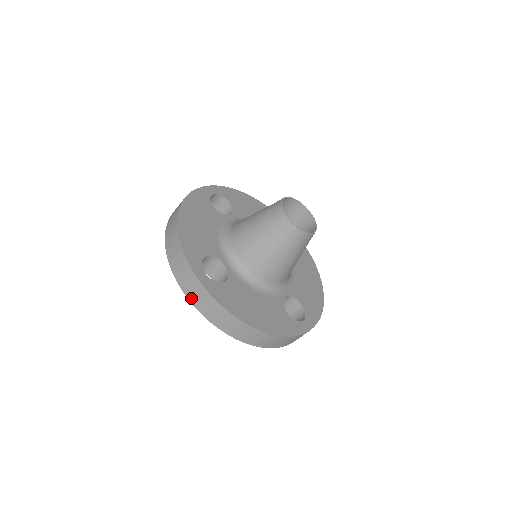
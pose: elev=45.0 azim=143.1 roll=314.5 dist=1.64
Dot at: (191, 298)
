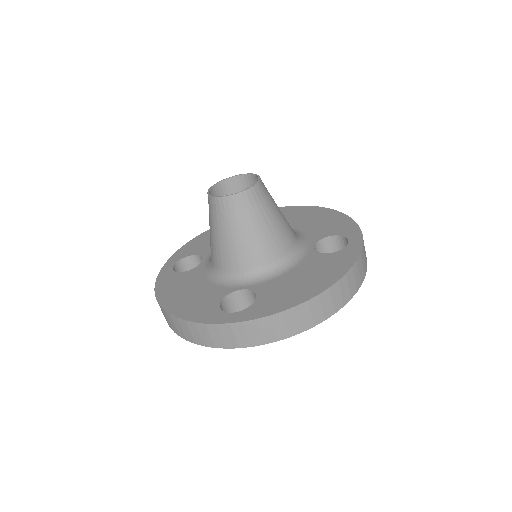
Dot at: occluded
